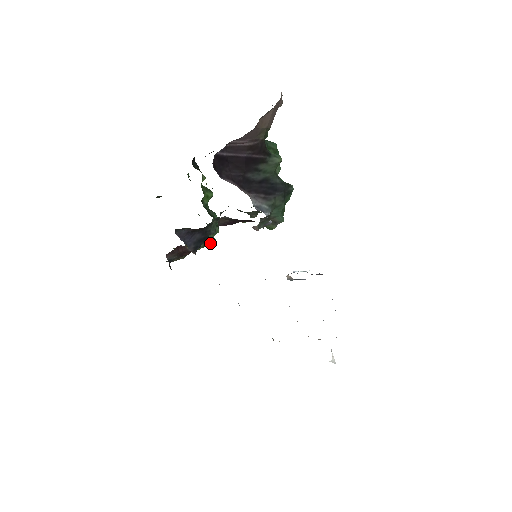
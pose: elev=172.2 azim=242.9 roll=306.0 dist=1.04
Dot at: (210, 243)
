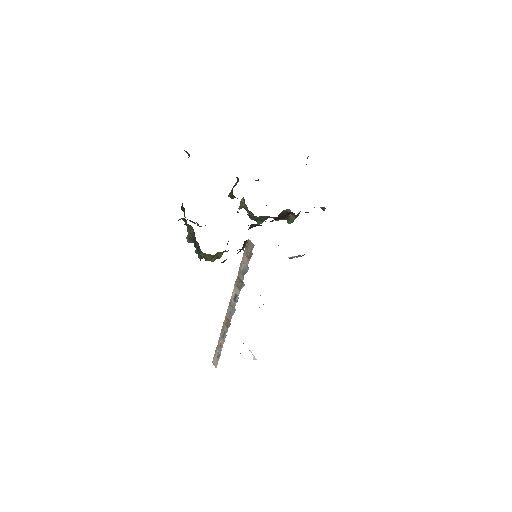
Dot at: occluded
